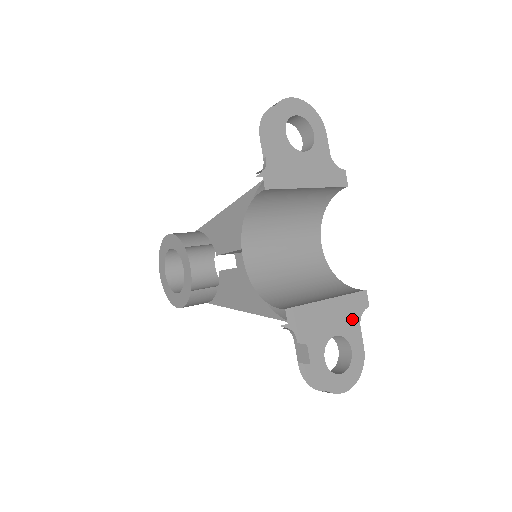
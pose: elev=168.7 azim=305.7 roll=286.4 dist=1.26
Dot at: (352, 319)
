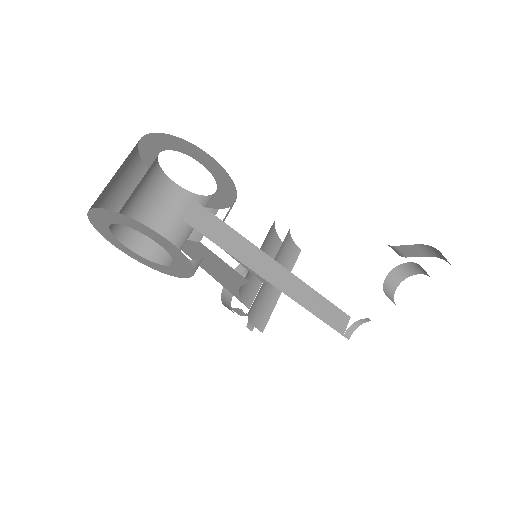
Dot at: occluded
